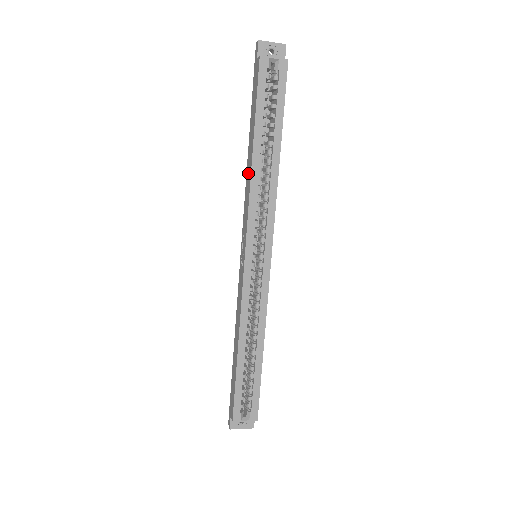
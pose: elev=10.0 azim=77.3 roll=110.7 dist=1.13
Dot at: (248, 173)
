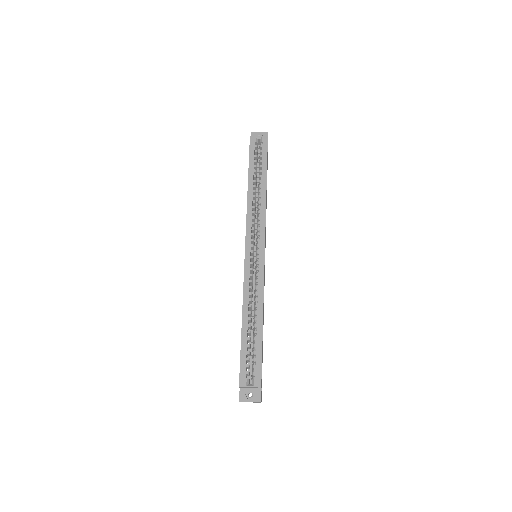
Dot at: occluded
